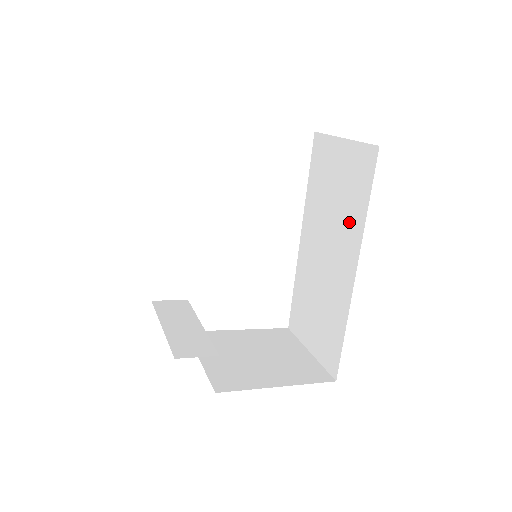
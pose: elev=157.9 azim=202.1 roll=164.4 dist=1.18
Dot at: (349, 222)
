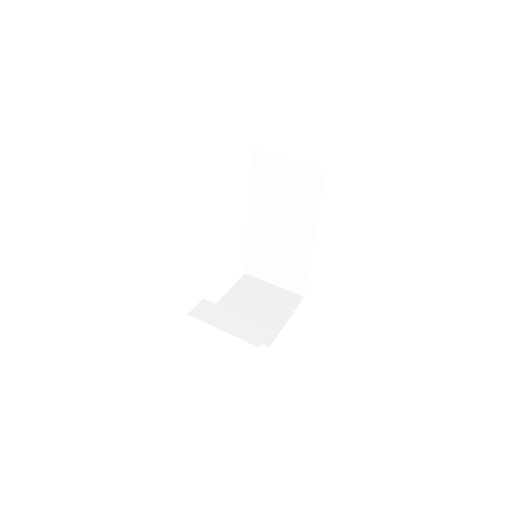
Dot at: (303, 211)
